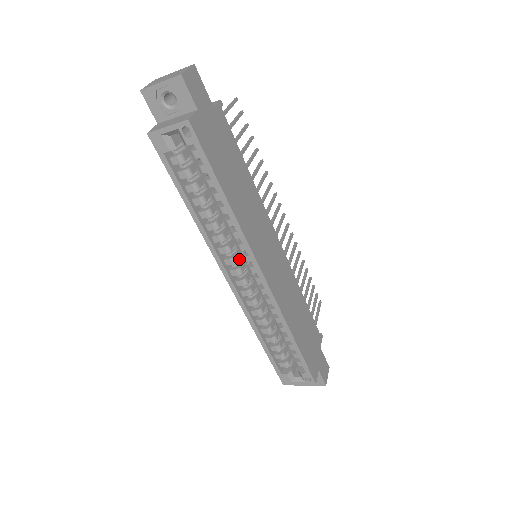
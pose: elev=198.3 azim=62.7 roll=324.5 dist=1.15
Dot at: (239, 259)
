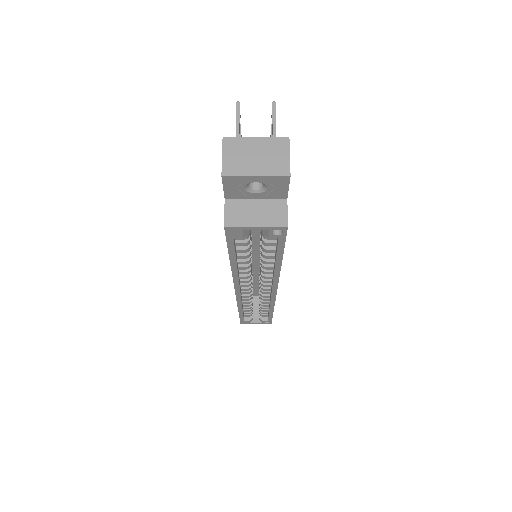
Dot at: occluded
